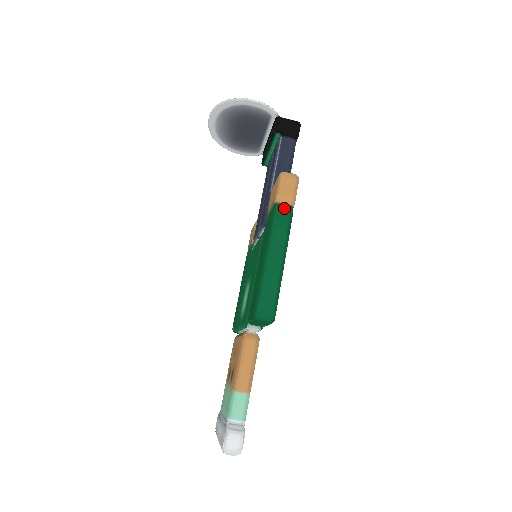
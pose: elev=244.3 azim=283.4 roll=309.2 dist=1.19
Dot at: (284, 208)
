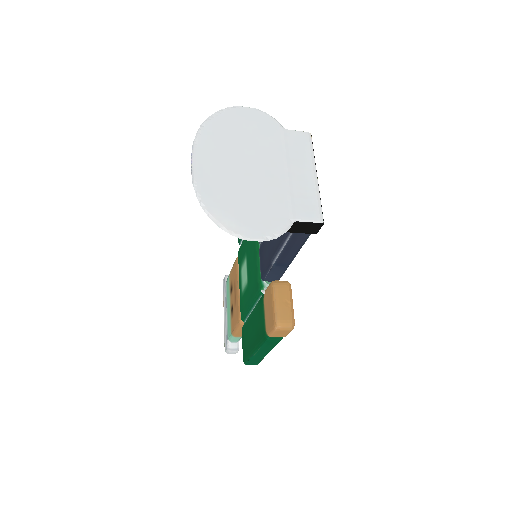
Dot at: (274, 341)
